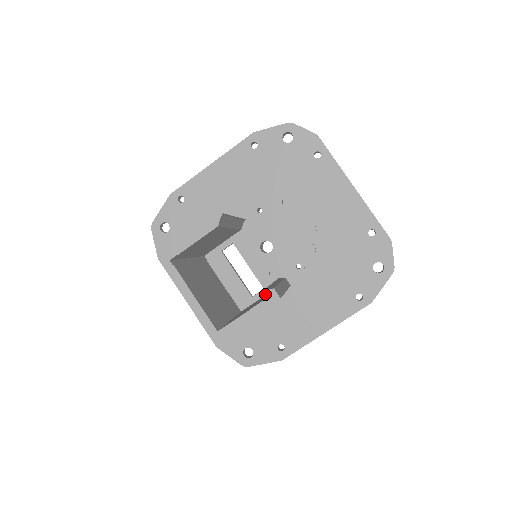
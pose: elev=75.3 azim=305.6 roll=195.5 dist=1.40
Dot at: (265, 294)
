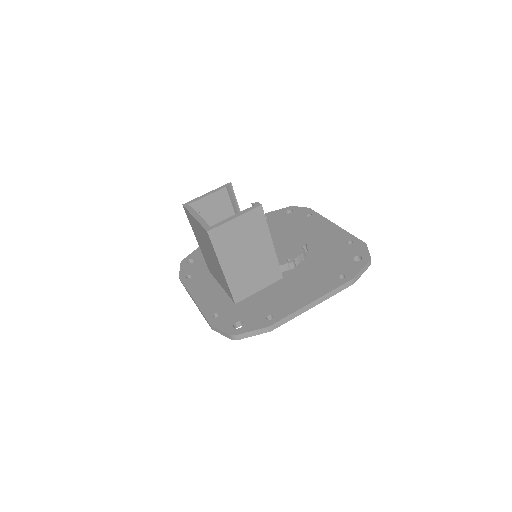
Dot at: occluded
